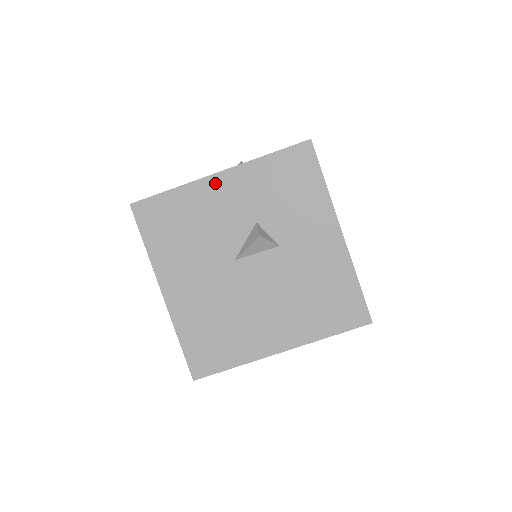
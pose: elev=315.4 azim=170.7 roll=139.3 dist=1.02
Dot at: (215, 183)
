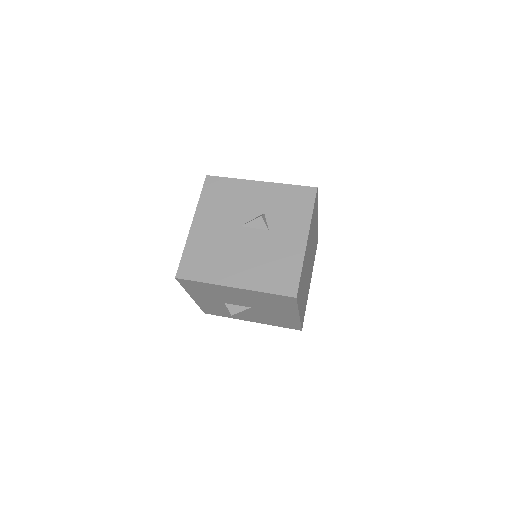
Dot at: (255, 185)
